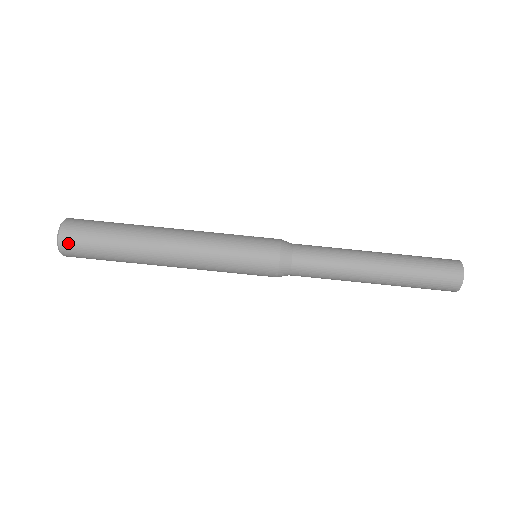
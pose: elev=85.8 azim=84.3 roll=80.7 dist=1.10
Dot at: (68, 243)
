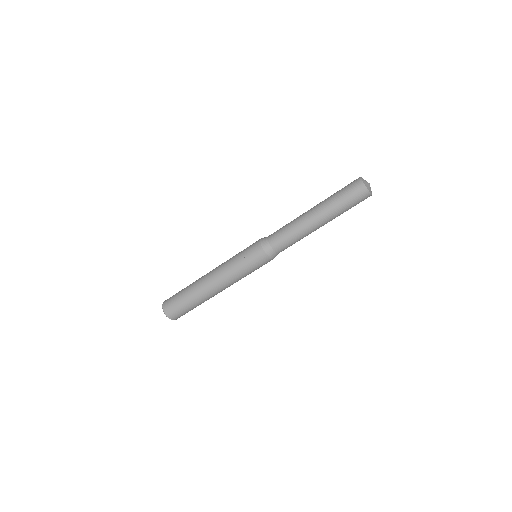
Dot at: occluded
